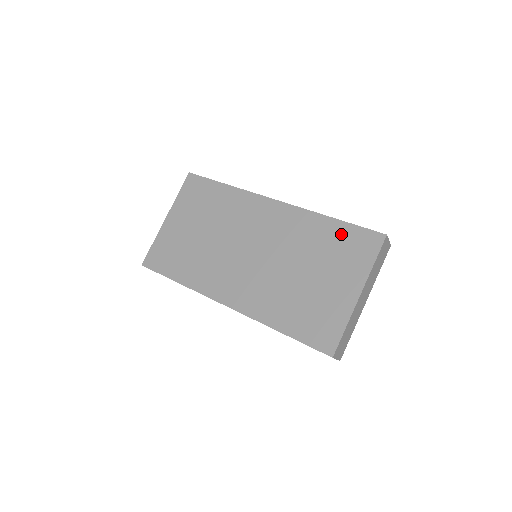
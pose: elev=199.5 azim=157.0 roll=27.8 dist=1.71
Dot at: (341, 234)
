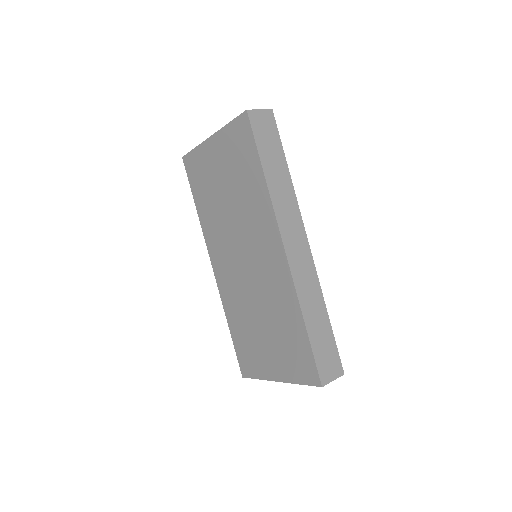
Dot at: (299, 342)
